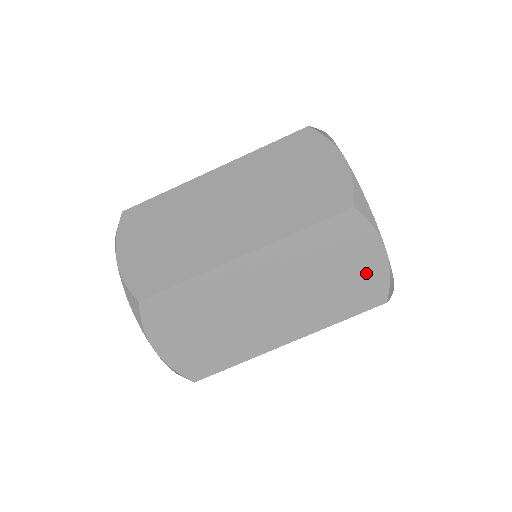
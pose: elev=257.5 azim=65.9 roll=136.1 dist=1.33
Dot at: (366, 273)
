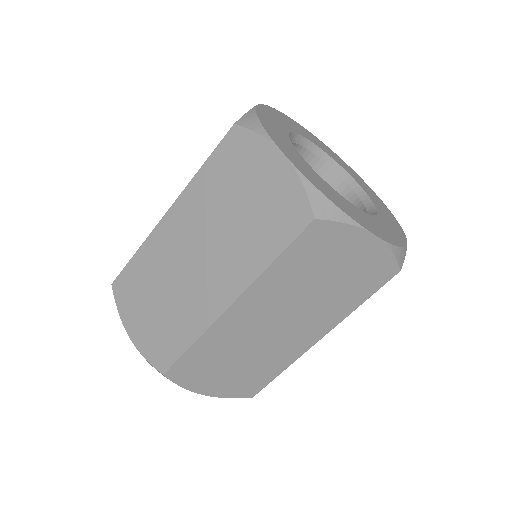
Dot at: (363, 261)
